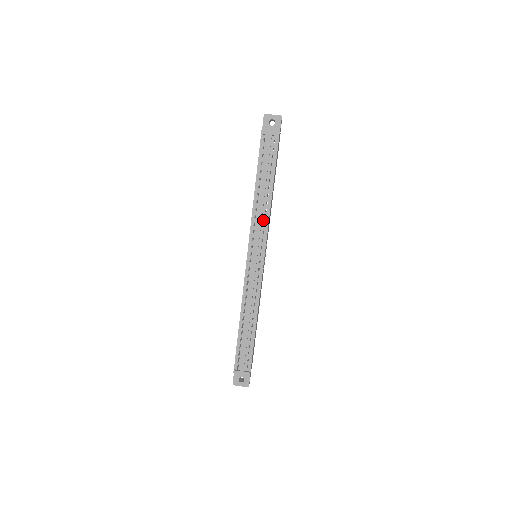
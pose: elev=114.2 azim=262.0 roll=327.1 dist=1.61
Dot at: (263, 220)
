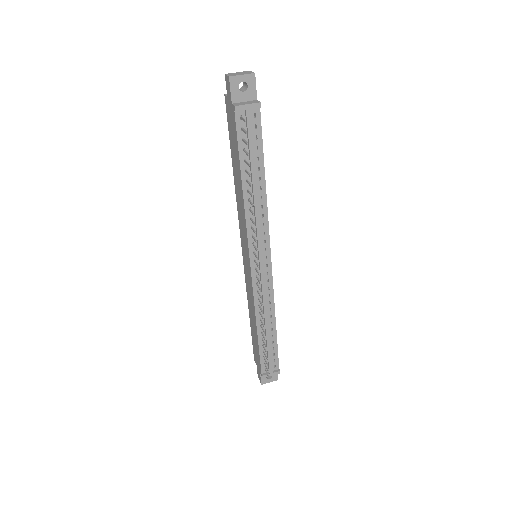
Dot at: (261, 219)
